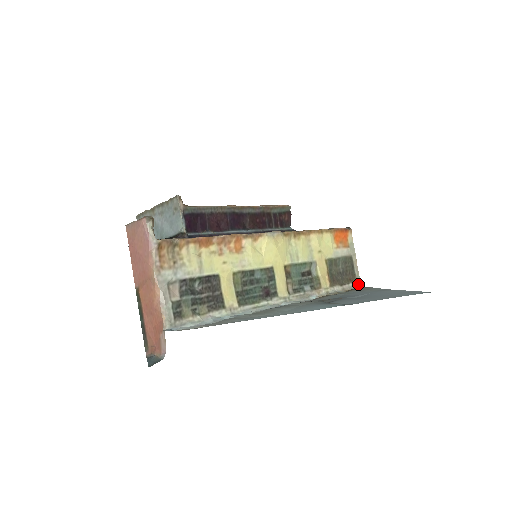
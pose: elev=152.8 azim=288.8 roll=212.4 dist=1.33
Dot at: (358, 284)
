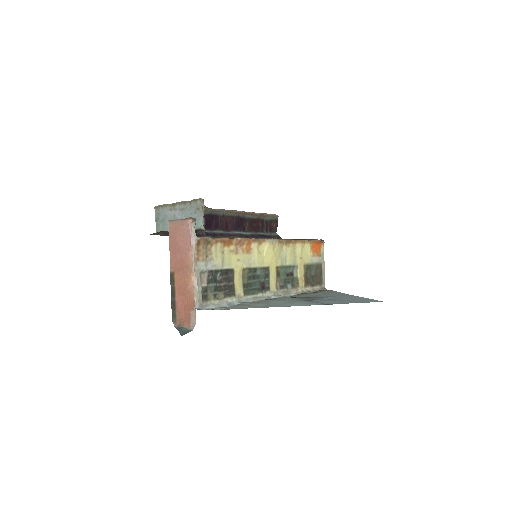
Dot at: (323, 287)
